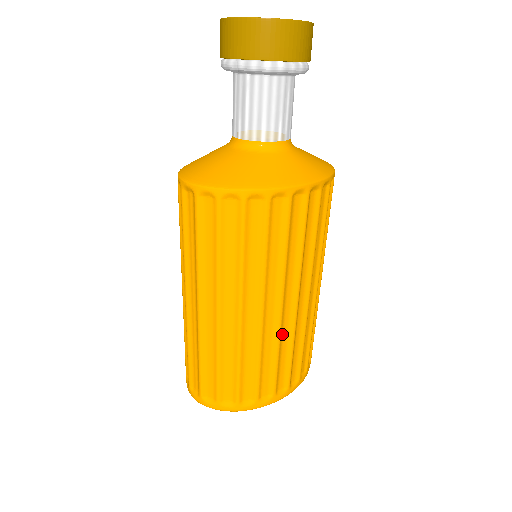
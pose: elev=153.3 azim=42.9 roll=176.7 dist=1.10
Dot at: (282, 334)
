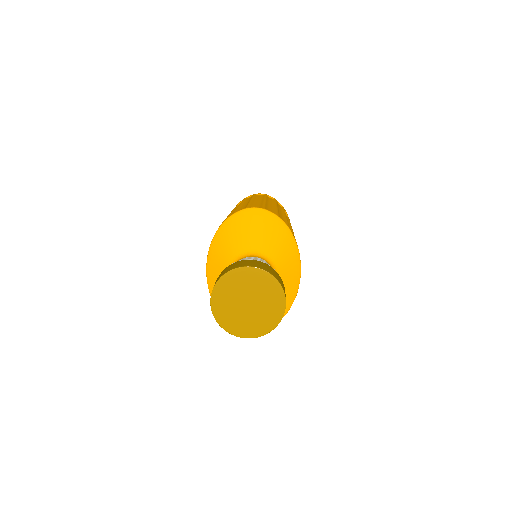
Dot at: occluded
